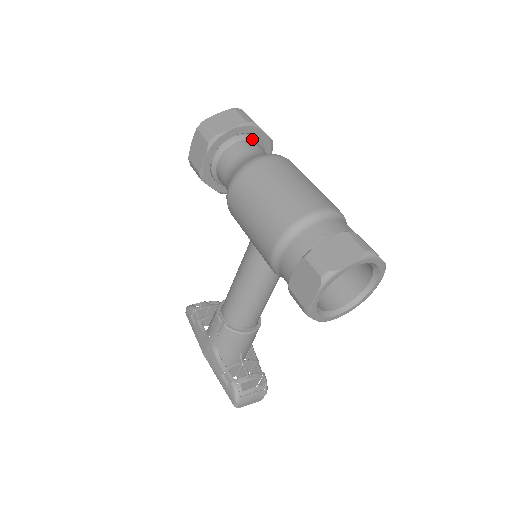
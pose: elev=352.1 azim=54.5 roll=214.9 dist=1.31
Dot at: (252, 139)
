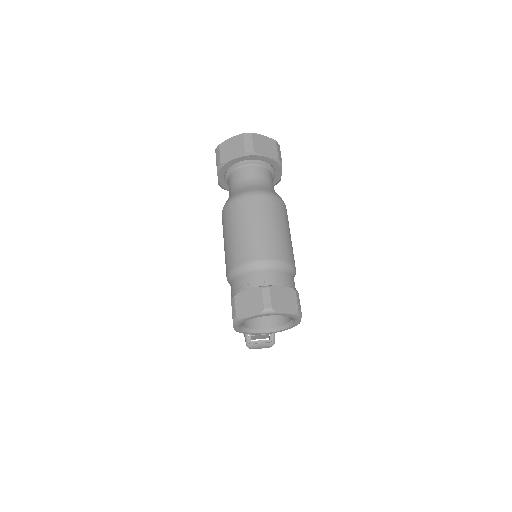
Dot at: (254, 164)
